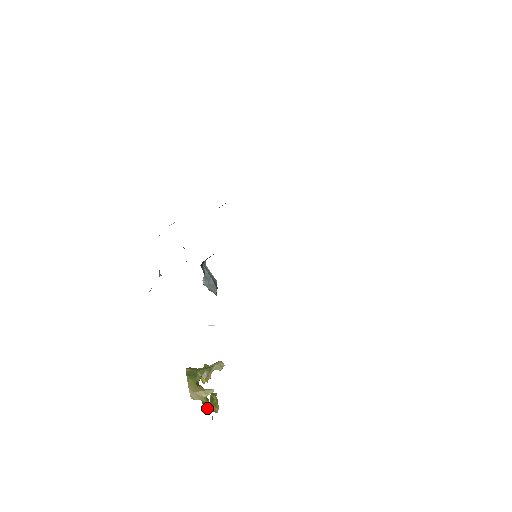
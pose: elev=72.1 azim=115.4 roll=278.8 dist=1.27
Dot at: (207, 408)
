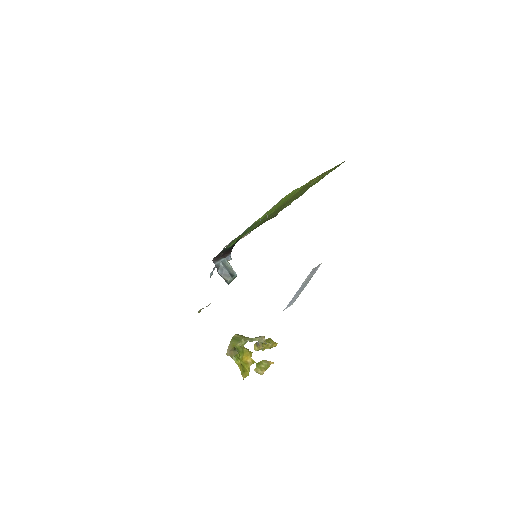
Dot at: (245, 366)
